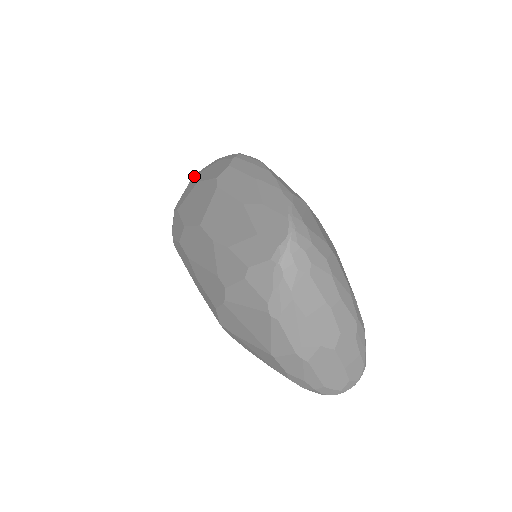
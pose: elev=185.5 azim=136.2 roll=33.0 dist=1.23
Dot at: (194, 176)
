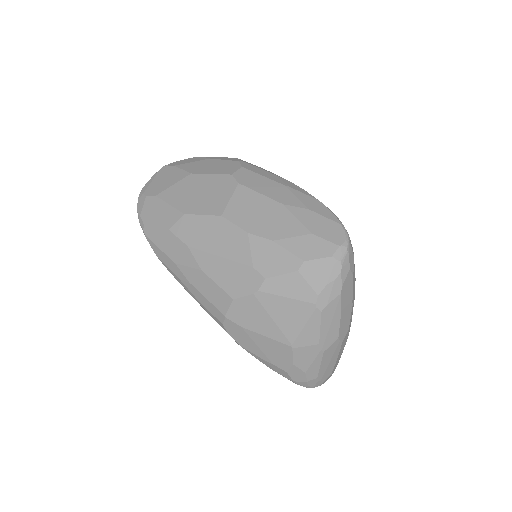
Dot at: (168, 166)
